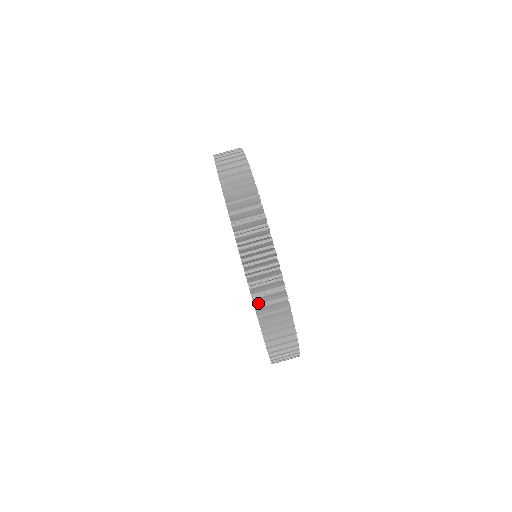
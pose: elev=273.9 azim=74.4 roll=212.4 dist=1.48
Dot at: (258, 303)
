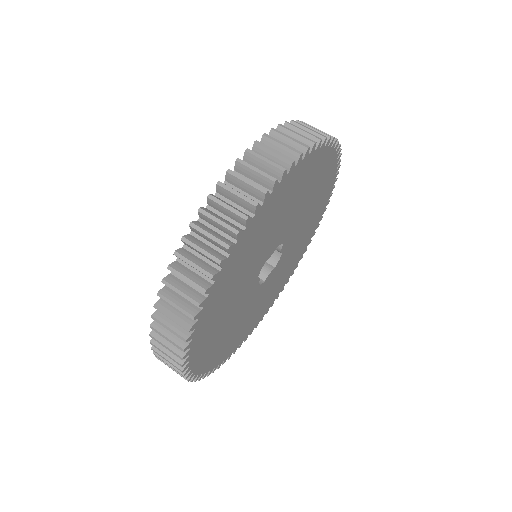
Dot at: (155, 350)
